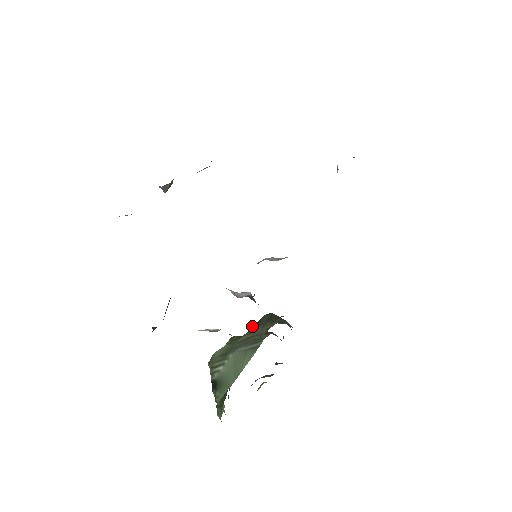
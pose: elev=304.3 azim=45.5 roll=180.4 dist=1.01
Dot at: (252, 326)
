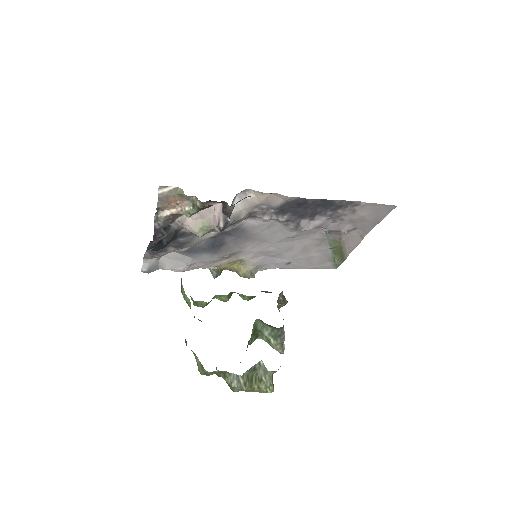
Dot at: occluded
